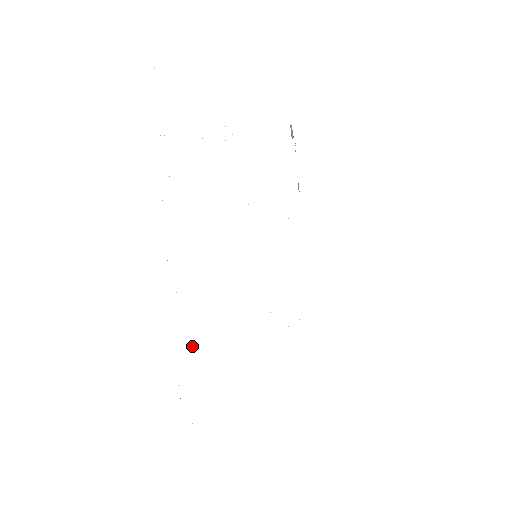
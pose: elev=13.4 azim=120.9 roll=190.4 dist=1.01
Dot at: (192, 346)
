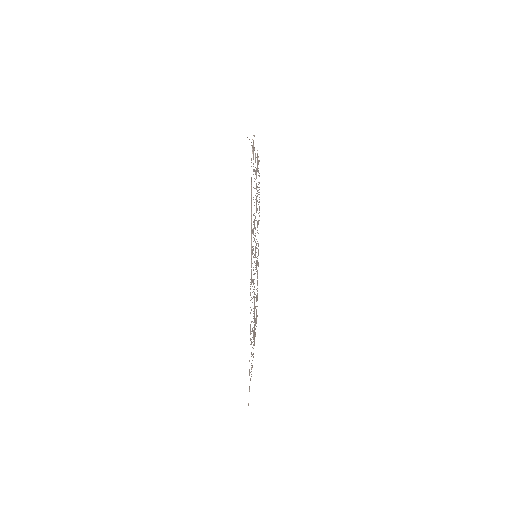
Dot at: occluded
